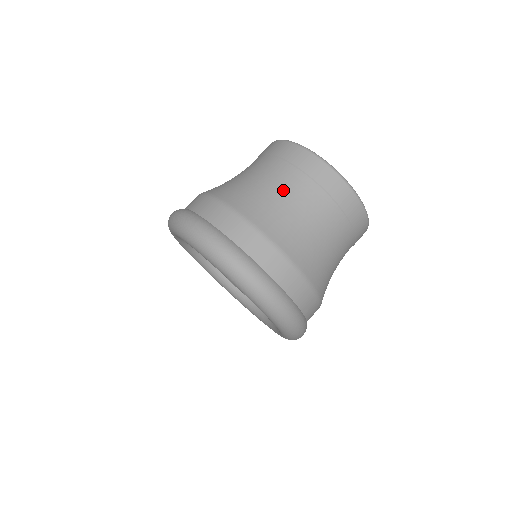
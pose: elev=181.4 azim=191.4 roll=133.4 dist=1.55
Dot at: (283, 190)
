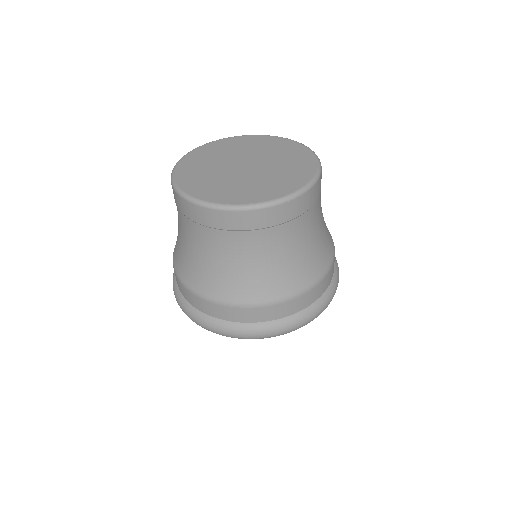
Dot at: (243, 257)
